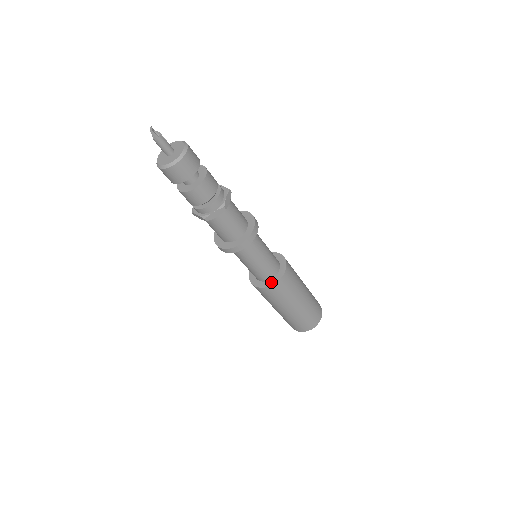
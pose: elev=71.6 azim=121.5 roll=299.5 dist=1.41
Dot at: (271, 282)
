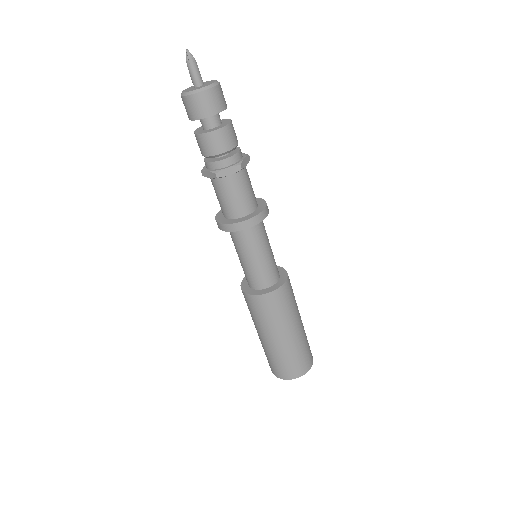
Dot at: (267, 290)
